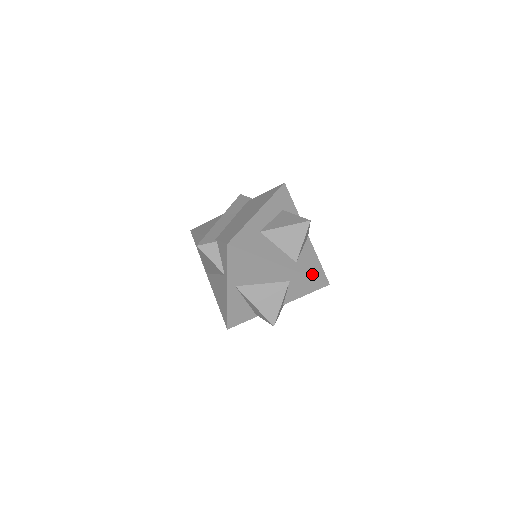
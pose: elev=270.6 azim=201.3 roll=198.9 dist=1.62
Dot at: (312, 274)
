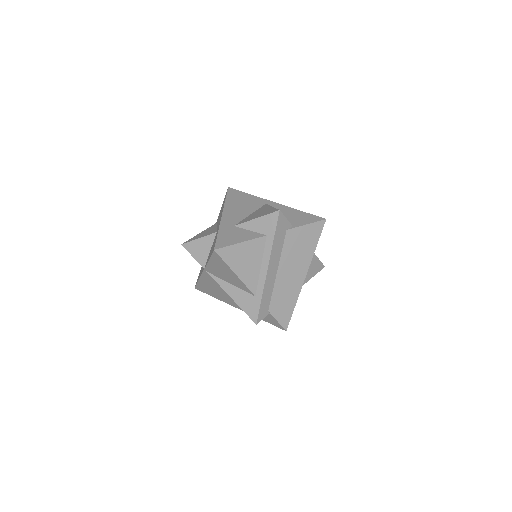
Dot at: occluded
